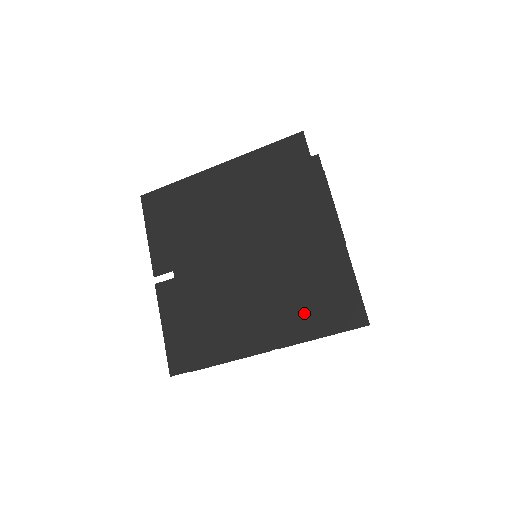
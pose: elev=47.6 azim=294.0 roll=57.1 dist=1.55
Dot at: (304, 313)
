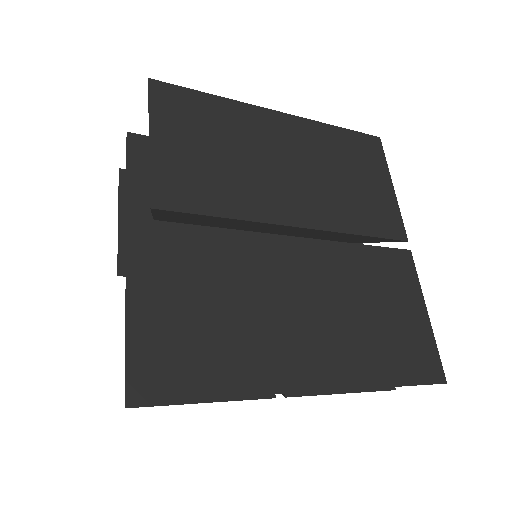
Dot at: (385, 346)
